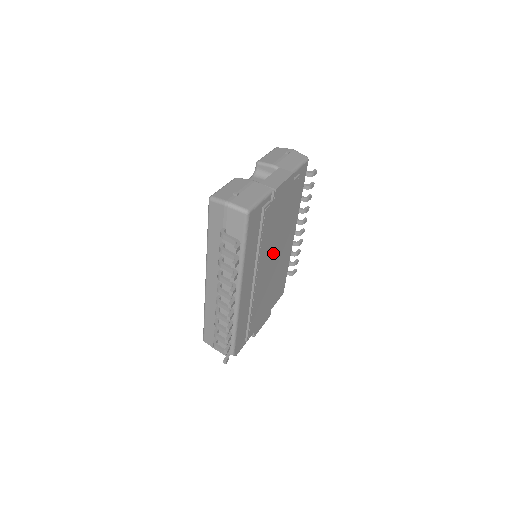
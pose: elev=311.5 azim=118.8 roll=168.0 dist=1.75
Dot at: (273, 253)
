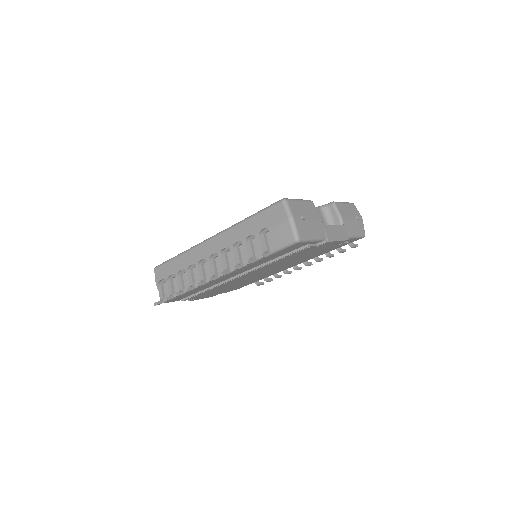
Dot at: (270, 269)
